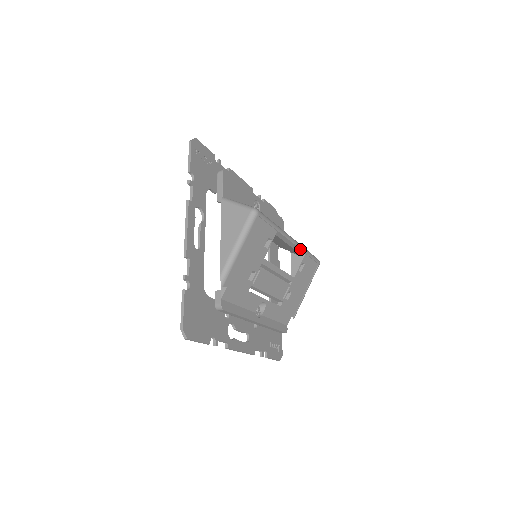
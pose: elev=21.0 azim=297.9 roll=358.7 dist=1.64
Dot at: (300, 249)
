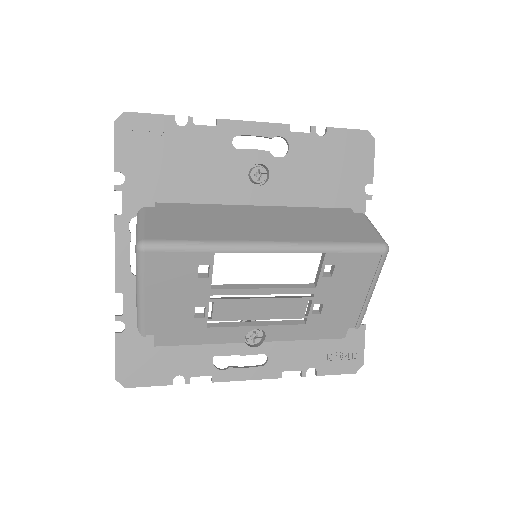
Dot at: (303, 252)
